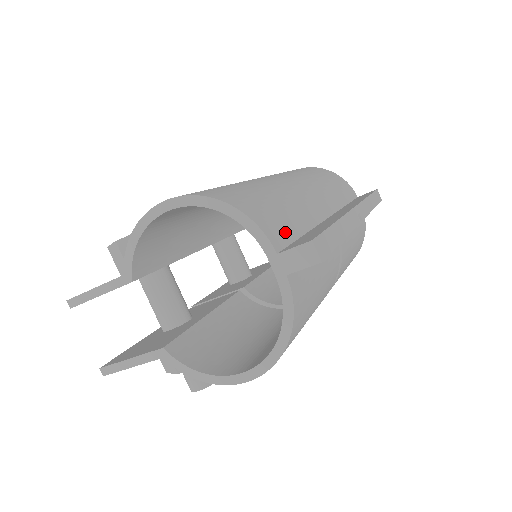
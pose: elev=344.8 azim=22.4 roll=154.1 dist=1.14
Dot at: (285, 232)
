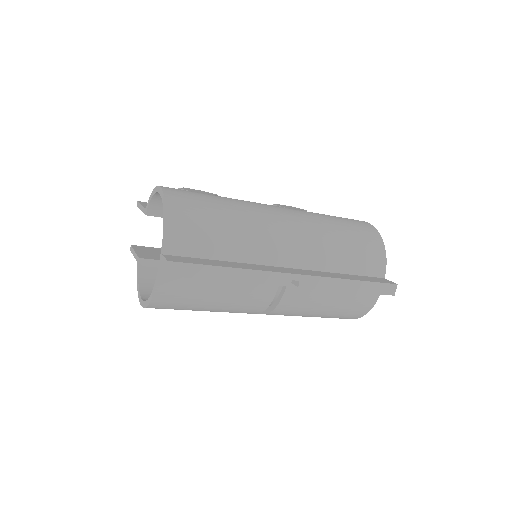
Dot at: (192, 249)
